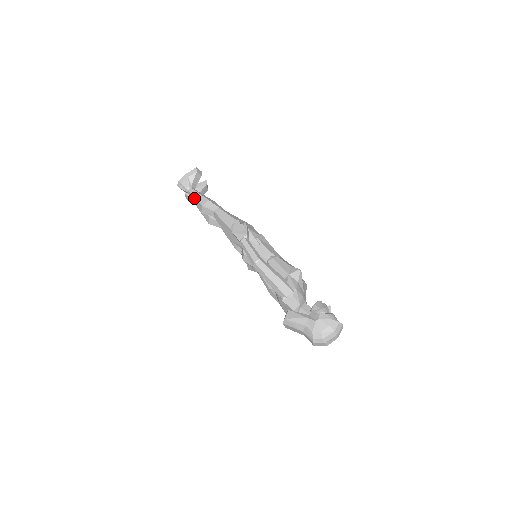
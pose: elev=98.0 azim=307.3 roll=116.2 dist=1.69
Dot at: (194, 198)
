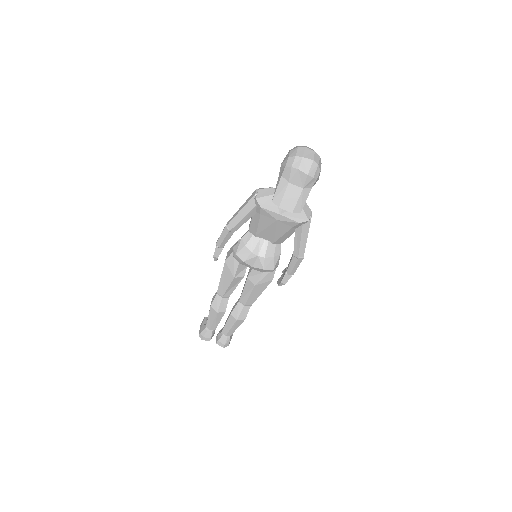
Dot at: (209, 319)
